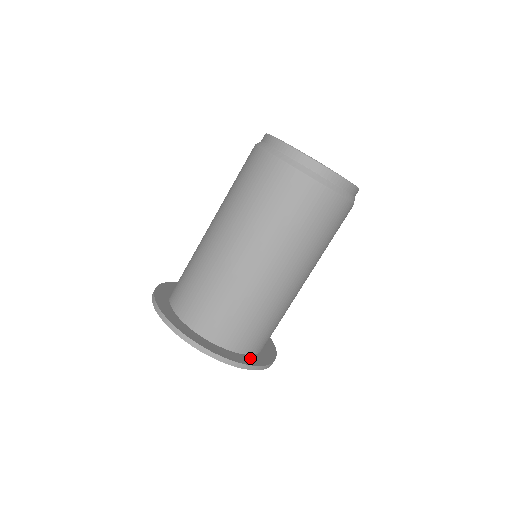
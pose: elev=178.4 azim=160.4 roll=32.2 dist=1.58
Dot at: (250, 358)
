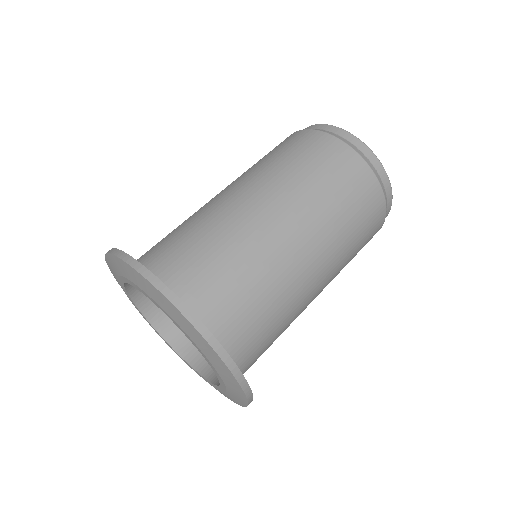
Dot at: occluded
